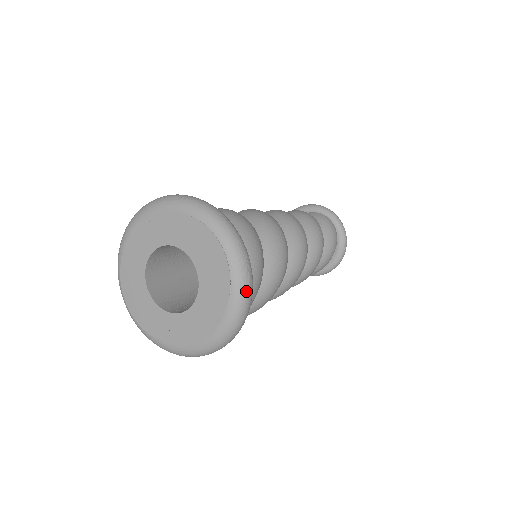
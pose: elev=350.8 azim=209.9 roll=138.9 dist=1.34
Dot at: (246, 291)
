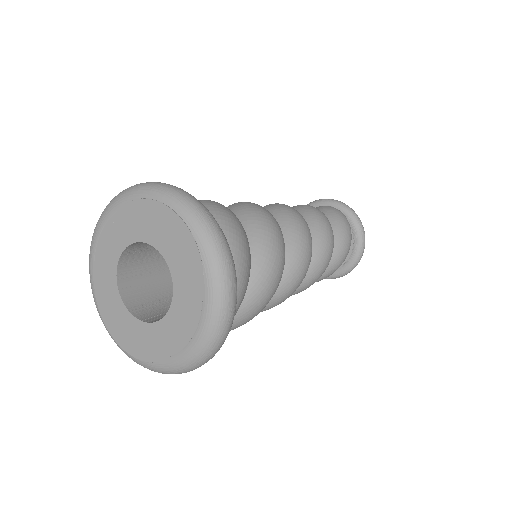
Dot at: (218, 246)
